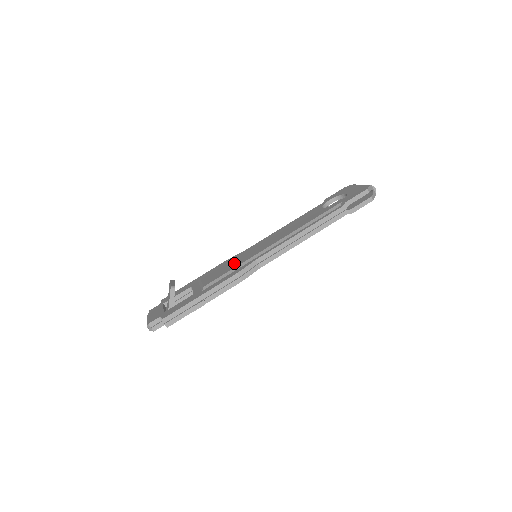
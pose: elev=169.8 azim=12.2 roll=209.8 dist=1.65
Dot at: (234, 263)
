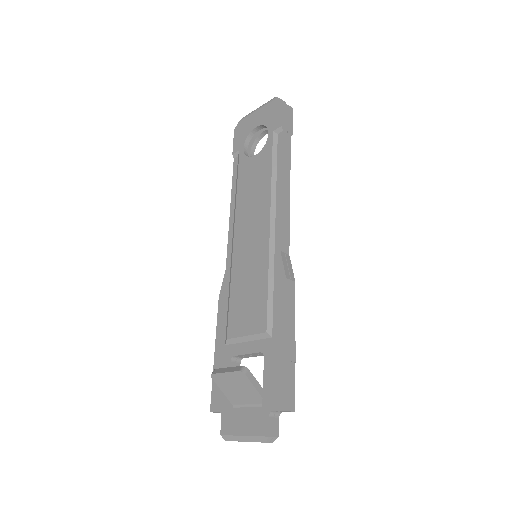
Dot at: (252, 282)
